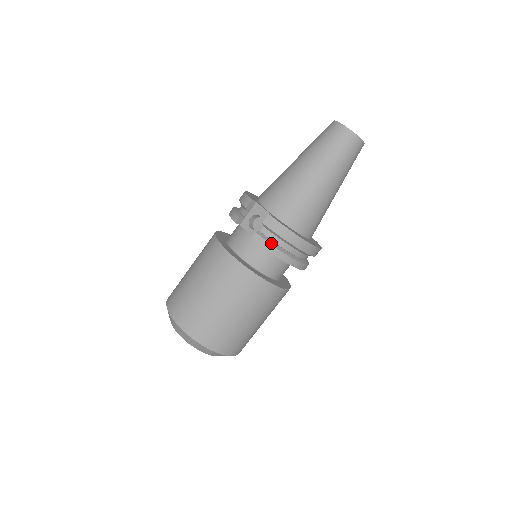
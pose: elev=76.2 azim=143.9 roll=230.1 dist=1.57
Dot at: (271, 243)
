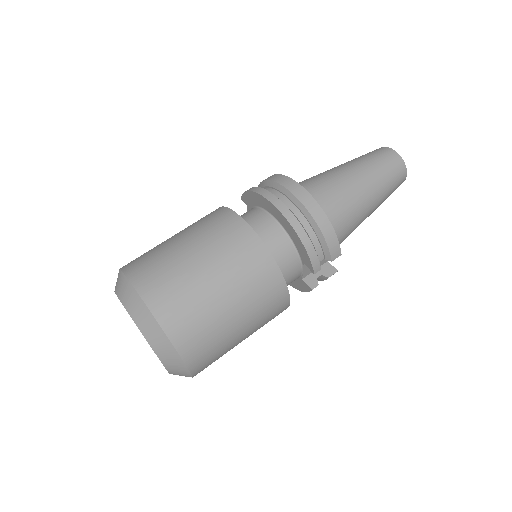
Dot at: occluded
